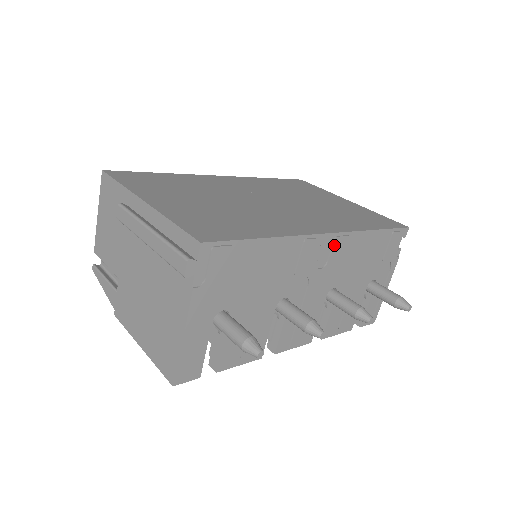
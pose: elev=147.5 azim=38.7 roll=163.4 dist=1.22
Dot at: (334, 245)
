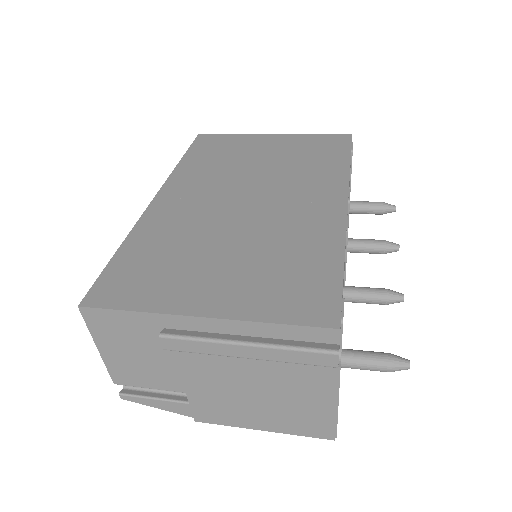
Dot at: (349, 208)
